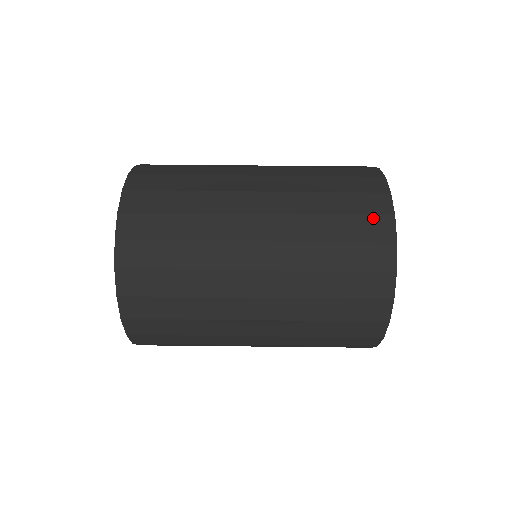
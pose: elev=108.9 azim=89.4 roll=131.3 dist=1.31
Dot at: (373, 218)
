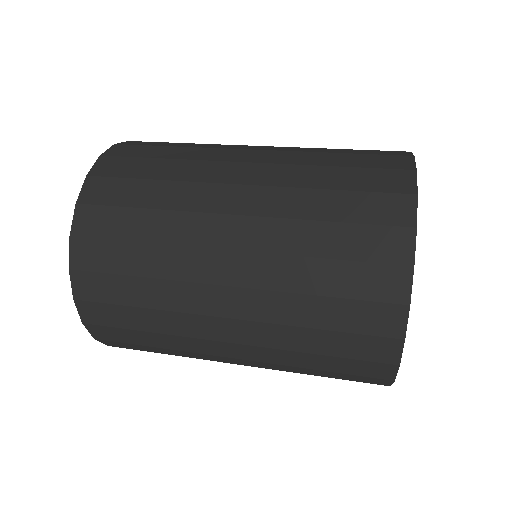
Dot at: (386, 151)
